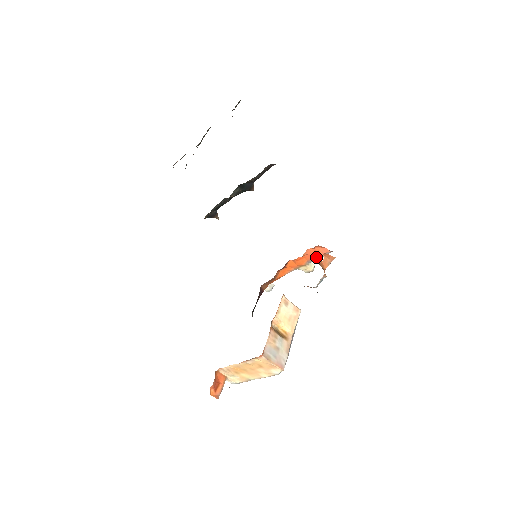
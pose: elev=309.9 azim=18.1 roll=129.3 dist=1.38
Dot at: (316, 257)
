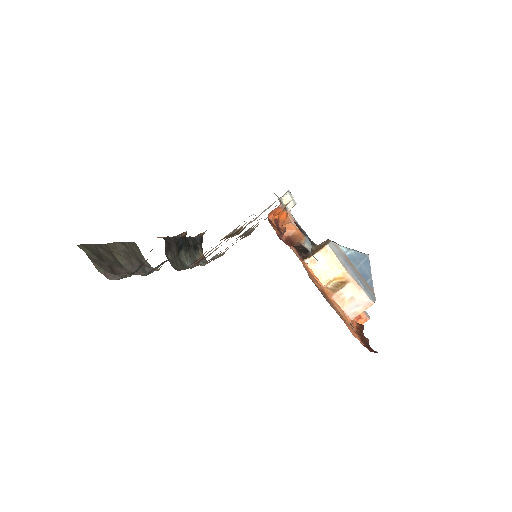
Dot at: (279, 236)
